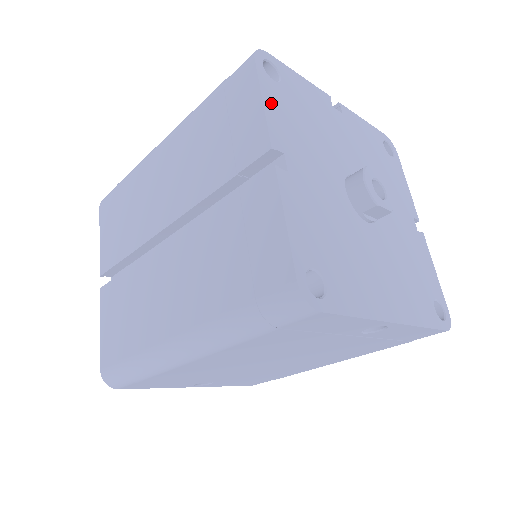
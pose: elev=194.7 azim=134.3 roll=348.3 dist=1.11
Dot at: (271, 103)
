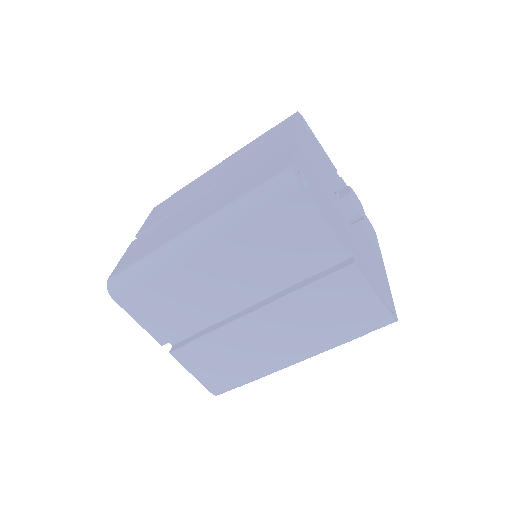
Dot at: (324, 214)
